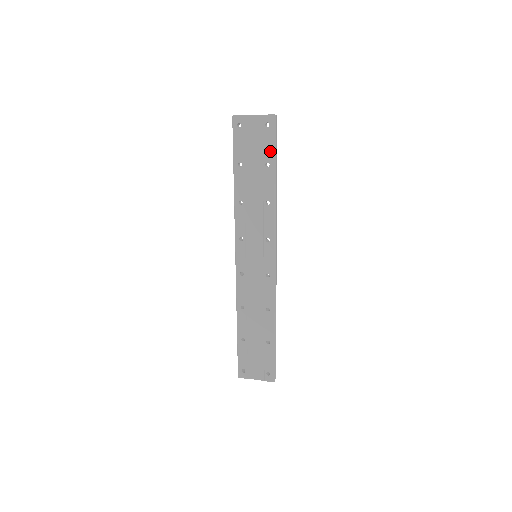
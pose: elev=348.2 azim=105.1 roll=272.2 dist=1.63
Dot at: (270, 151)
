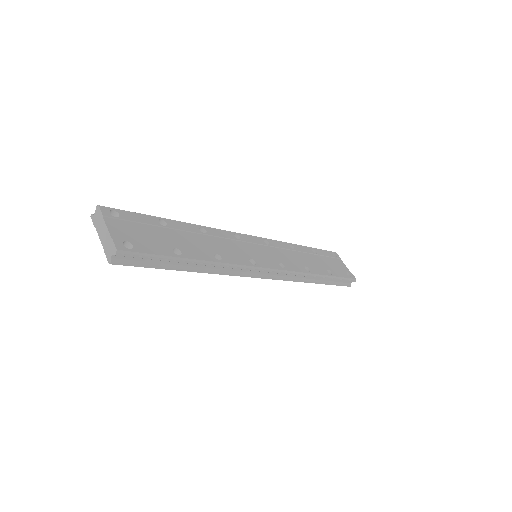
Dot at: (154, 264)
